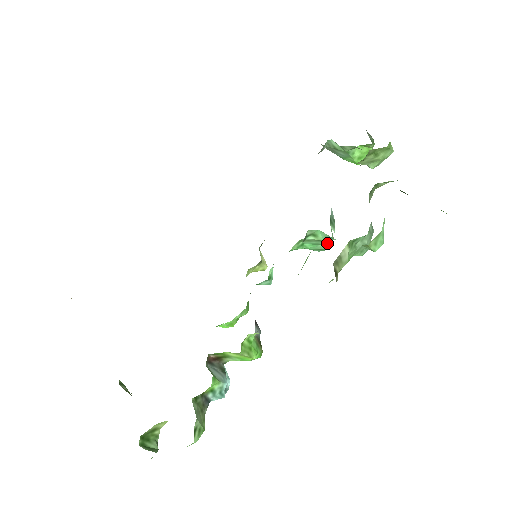
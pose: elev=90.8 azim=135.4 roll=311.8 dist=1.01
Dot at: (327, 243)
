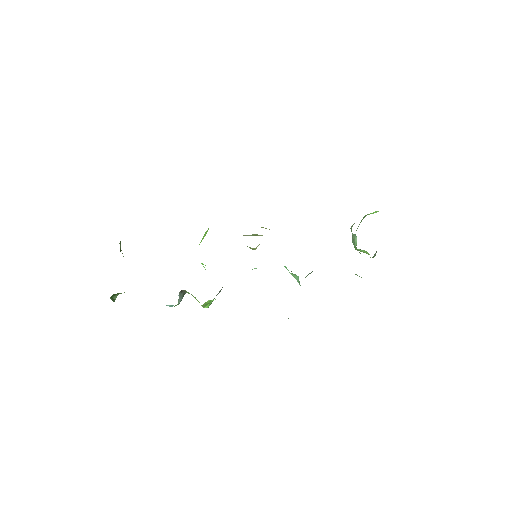
Dot at: occluded
